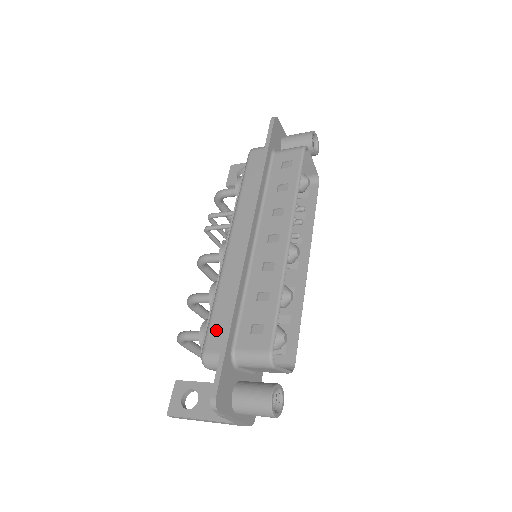
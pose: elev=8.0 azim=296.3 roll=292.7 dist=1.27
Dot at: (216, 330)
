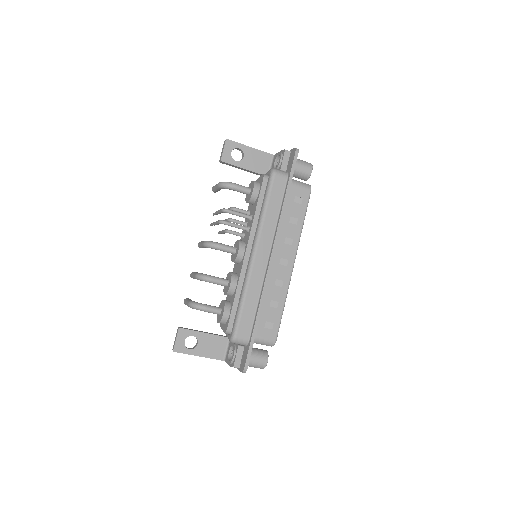
Dot at: (245, 323)
